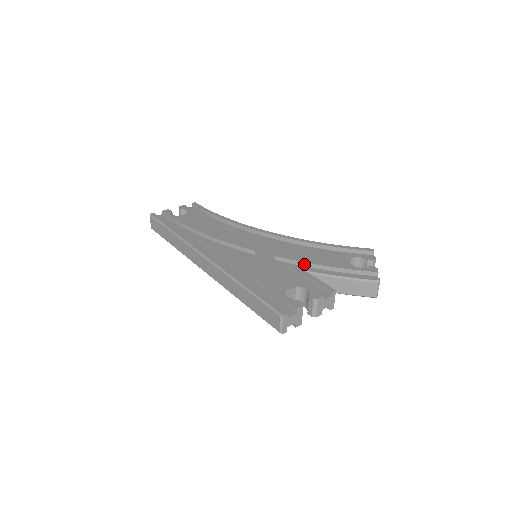
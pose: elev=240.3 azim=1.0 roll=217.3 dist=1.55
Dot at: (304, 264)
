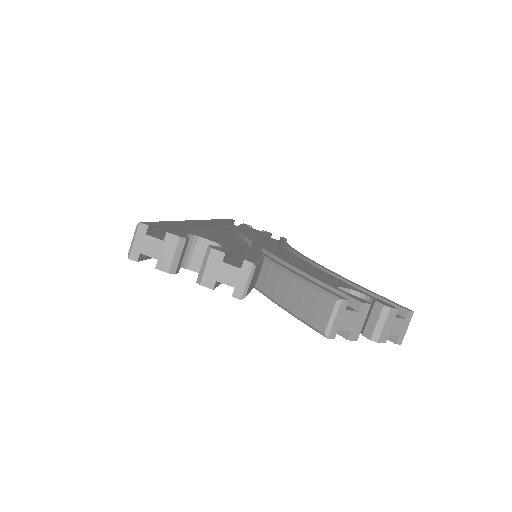
Dot at: (281, 263)
